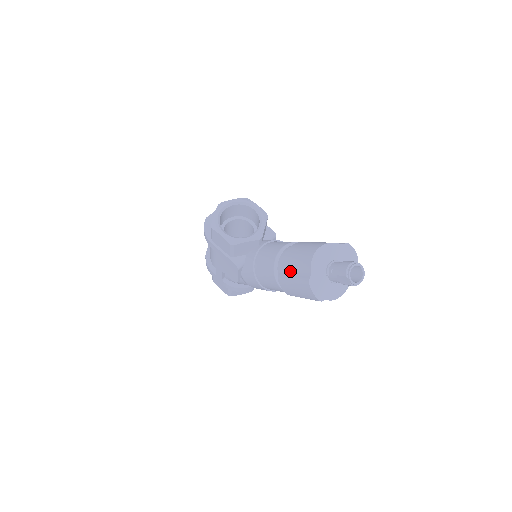
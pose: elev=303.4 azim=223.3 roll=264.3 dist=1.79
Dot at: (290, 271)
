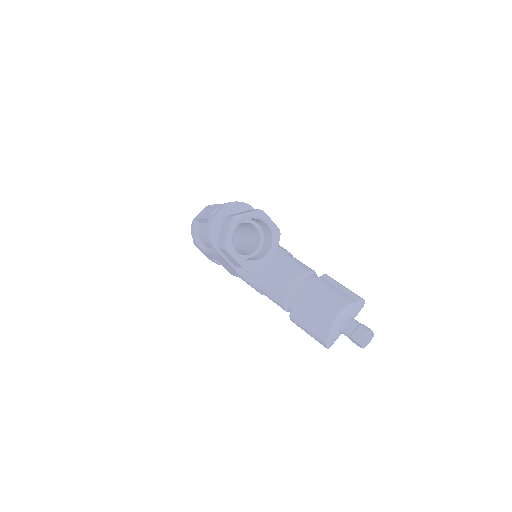
Dot at: (305, 317)
